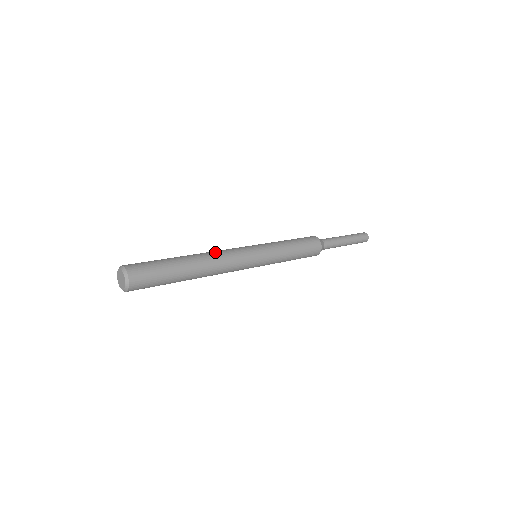
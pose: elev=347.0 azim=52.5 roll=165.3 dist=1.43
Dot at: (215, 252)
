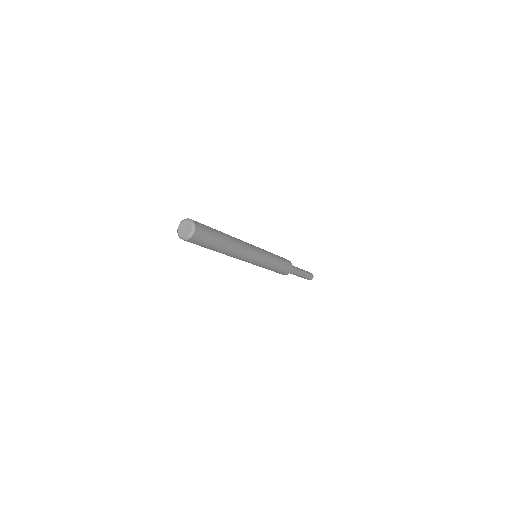
Dot at: (242, 243)
